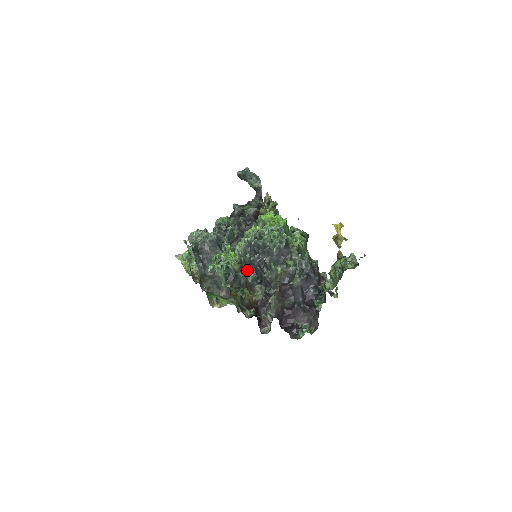
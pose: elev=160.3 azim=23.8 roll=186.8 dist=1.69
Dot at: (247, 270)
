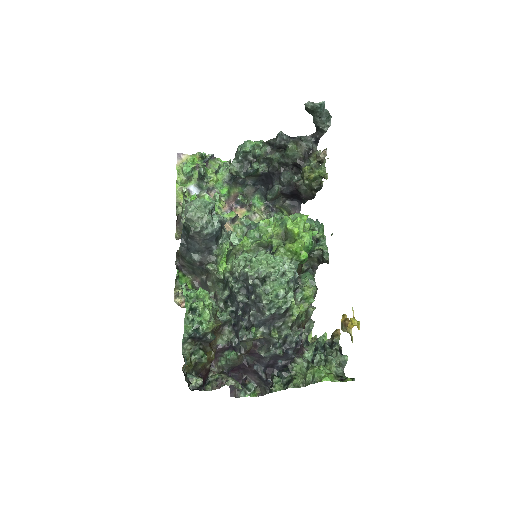
Dot at: (230, 295)
